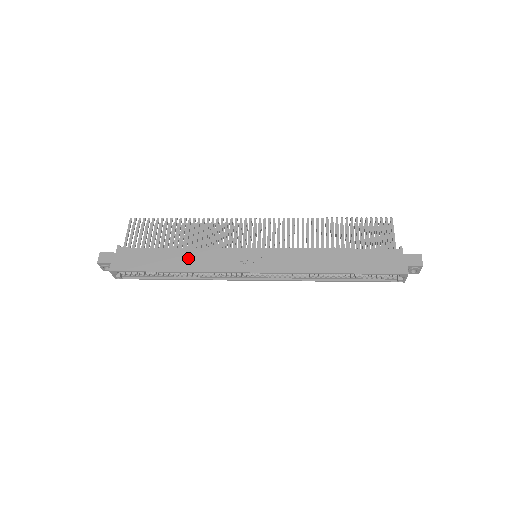
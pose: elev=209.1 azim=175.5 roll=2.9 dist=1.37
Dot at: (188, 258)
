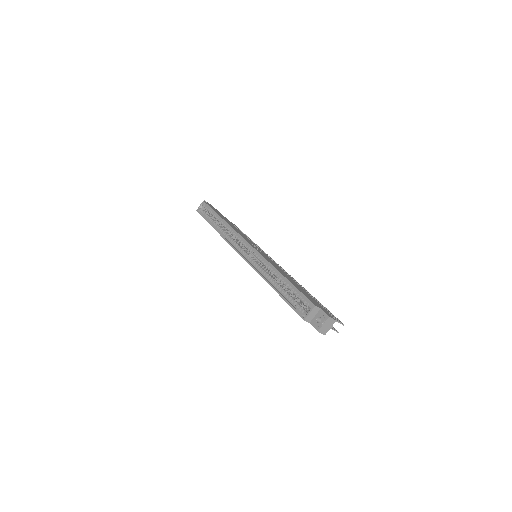
Dot at: (233, 226)
